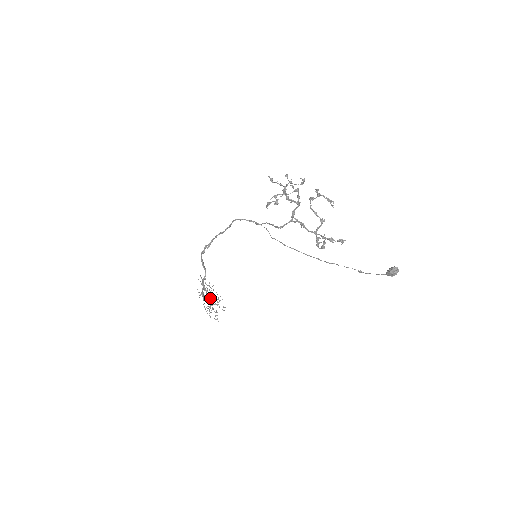
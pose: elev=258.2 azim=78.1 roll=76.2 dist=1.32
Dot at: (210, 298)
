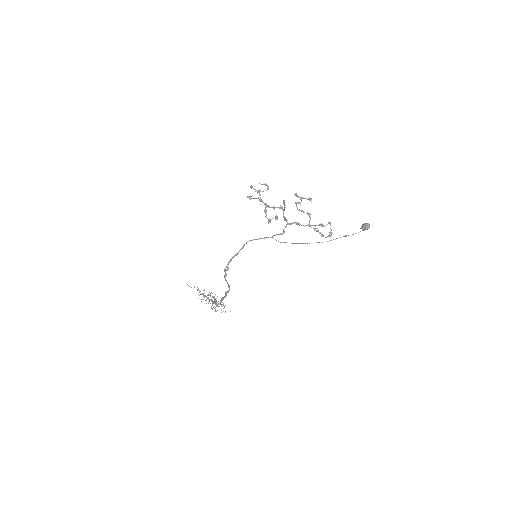
Dot at: (210, 299)
